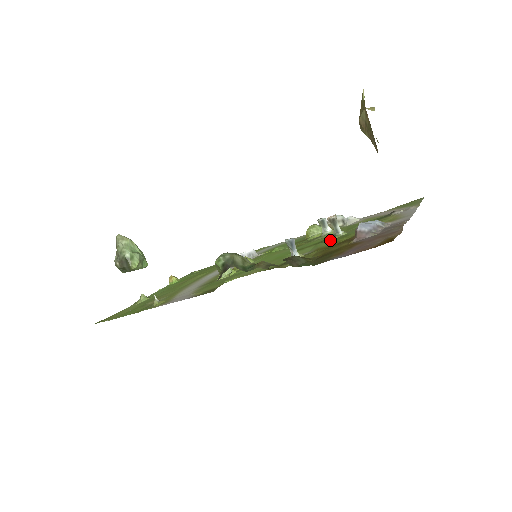
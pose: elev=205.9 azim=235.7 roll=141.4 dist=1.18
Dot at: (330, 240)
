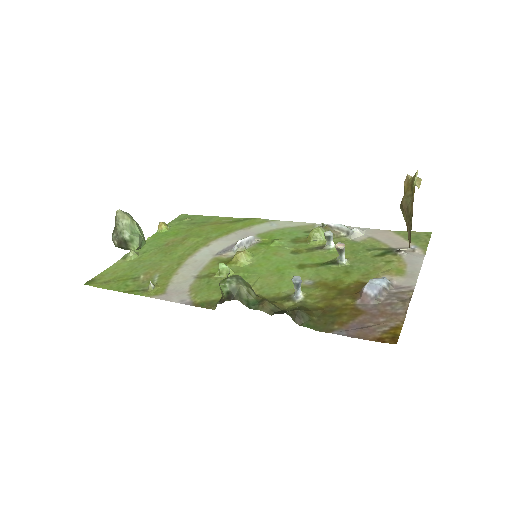
Dot at: (333, 269)
